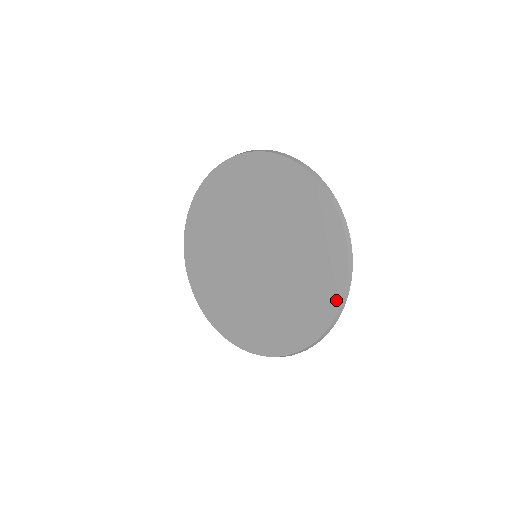
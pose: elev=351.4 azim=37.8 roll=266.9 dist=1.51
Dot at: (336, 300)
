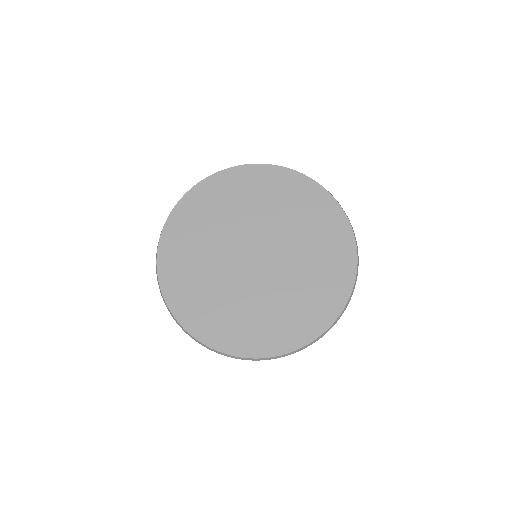
Dot at: (323, 326)
